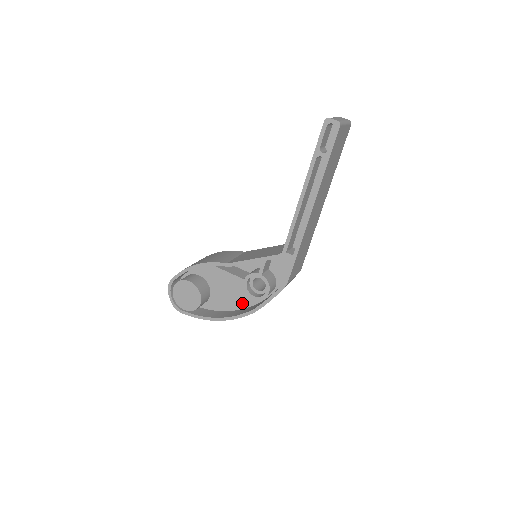
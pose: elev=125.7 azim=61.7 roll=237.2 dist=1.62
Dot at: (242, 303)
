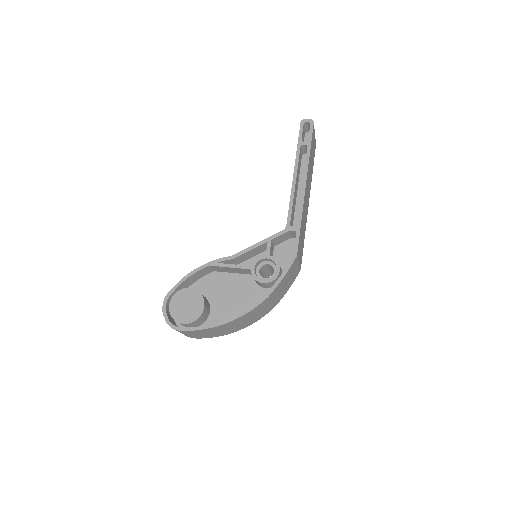
Dot at: (248, 307)
